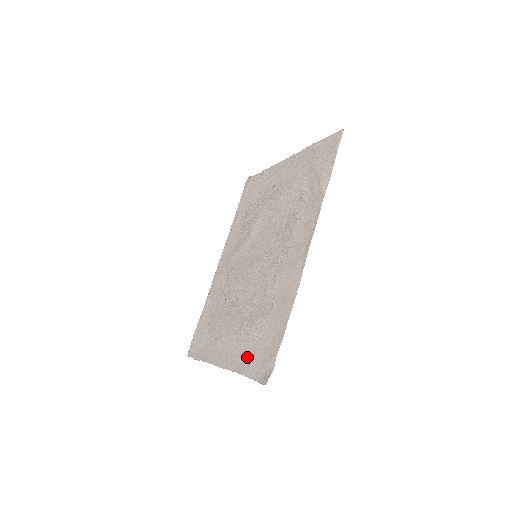
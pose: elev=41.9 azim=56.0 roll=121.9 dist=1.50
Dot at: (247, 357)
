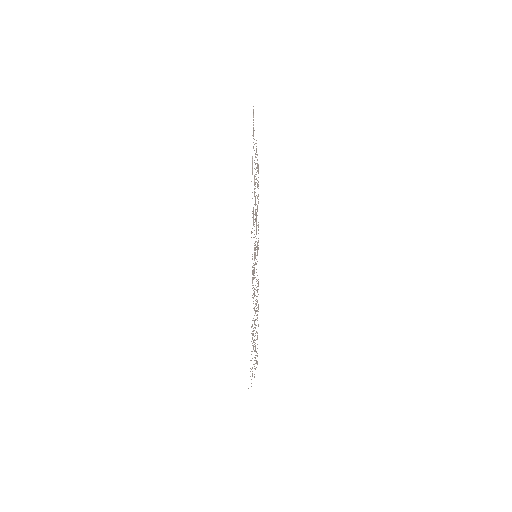
Dot at: occluded
